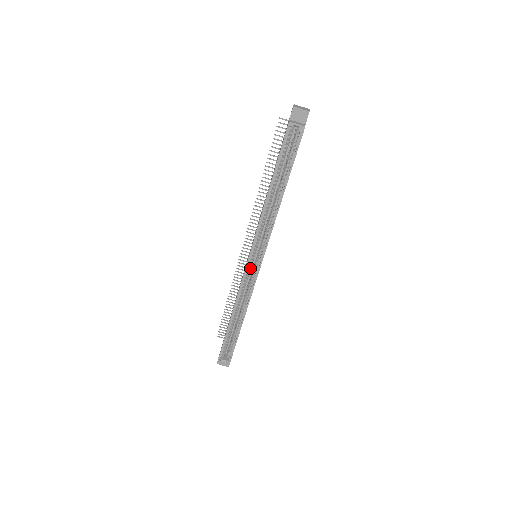
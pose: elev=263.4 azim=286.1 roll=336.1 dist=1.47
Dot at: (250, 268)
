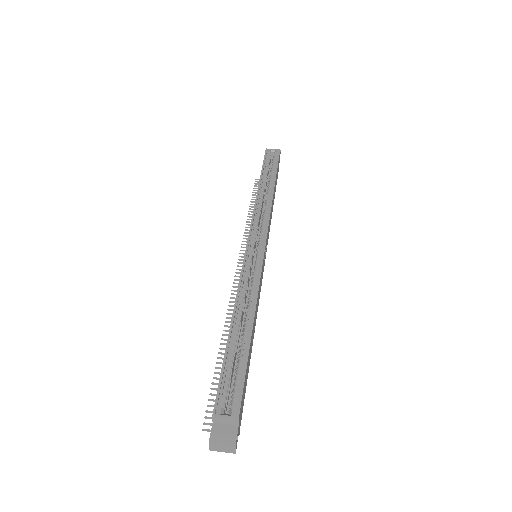
Dot at: (251, 257)
